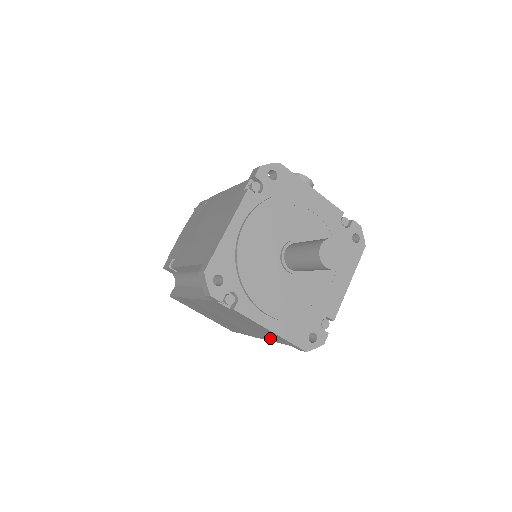
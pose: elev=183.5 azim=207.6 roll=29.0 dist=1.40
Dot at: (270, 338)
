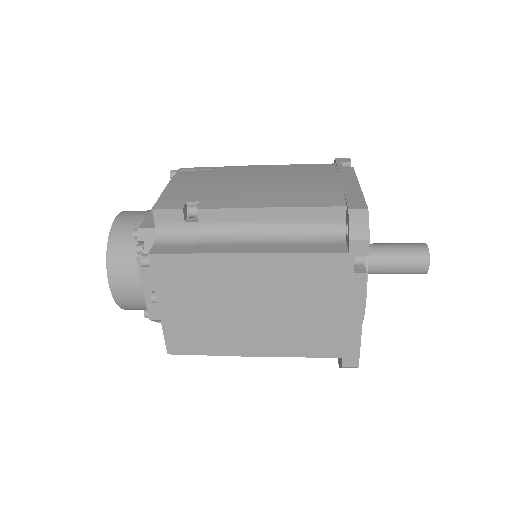
Dot at: (308, 347)
